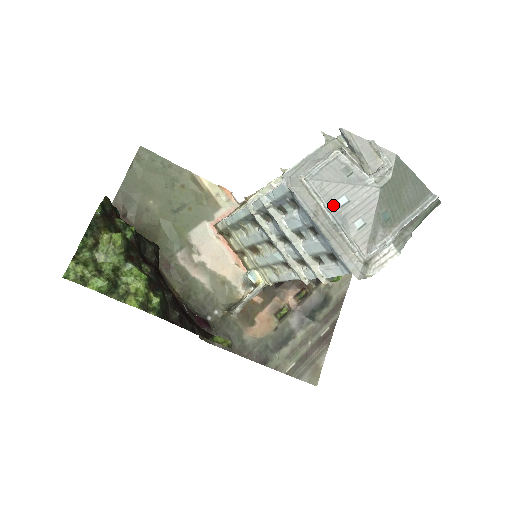
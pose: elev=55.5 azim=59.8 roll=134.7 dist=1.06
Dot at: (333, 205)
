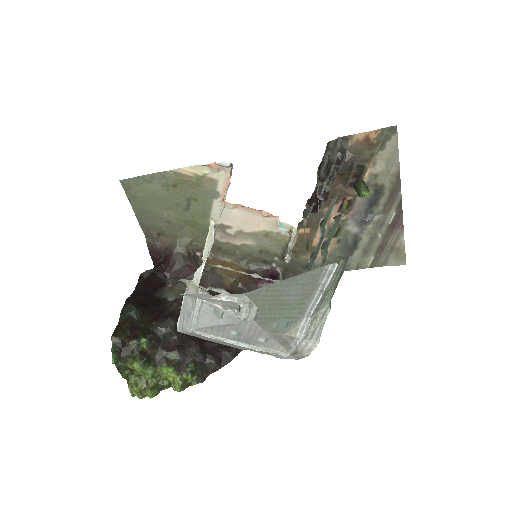
Dot at: (230, 337)
